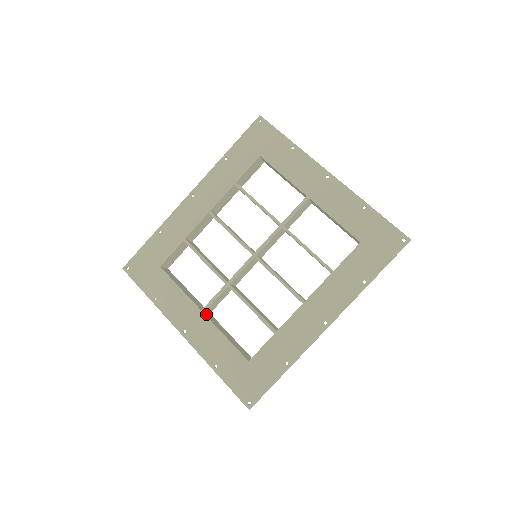
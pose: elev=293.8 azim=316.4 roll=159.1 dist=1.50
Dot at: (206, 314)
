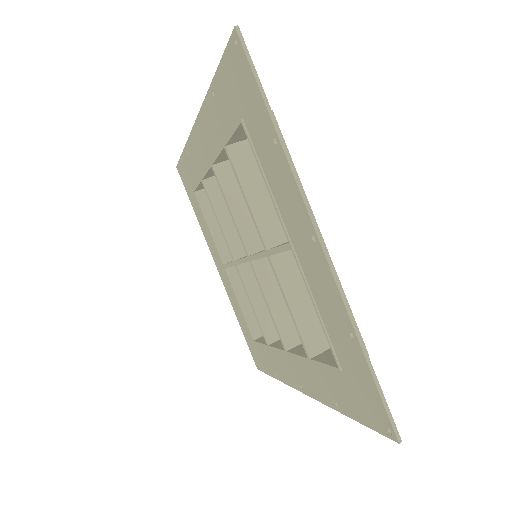
Dot at: (230, 268)
